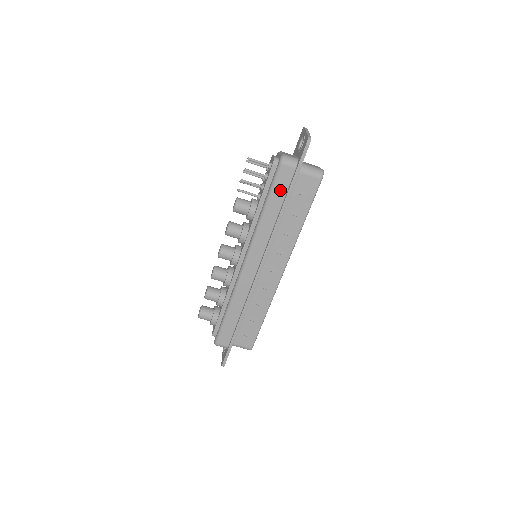
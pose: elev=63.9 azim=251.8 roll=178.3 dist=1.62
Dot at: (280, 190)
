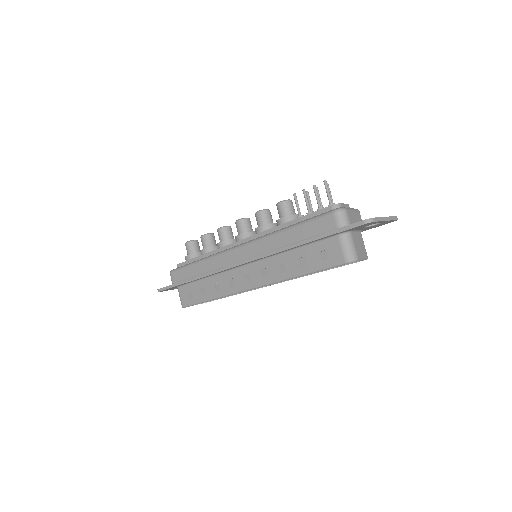
Dot at: (311, 229)
